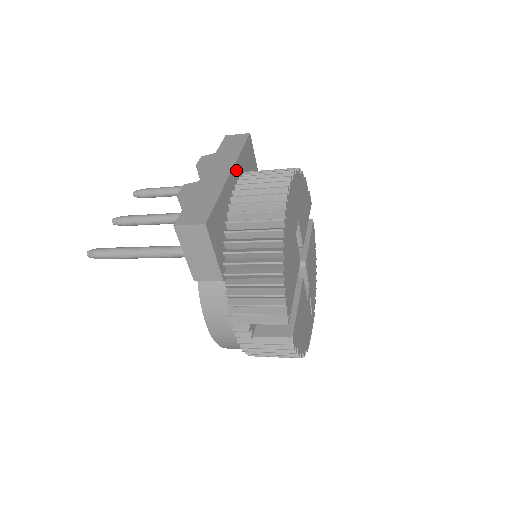
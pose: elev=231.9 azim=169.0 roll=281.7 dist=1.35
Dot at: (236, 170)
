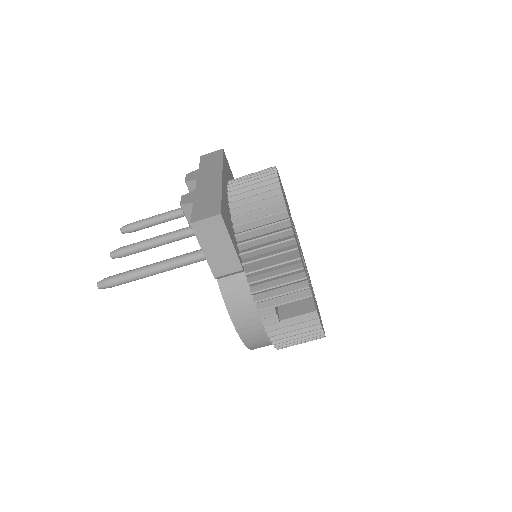
Dot at: (224, 176)
